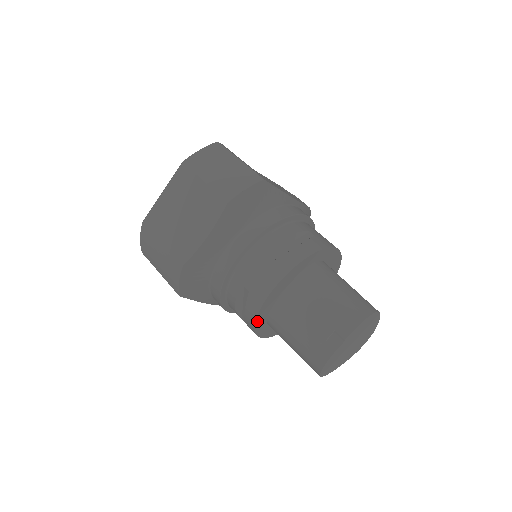
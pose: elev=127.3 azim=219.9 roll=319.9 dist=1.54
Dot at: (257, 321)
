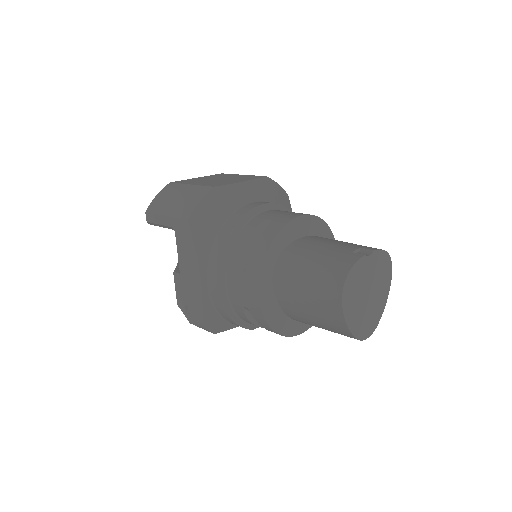
Dot at: (274, 242)
